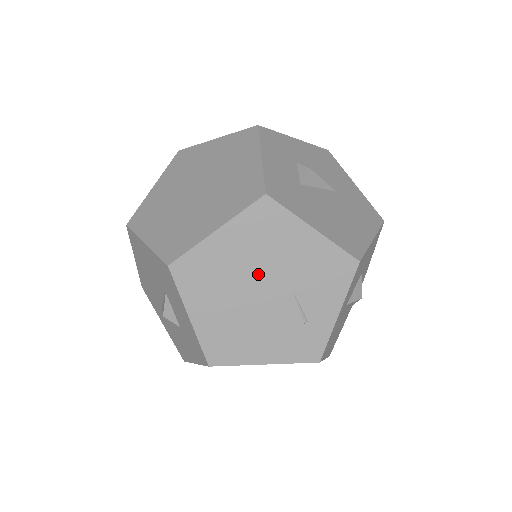
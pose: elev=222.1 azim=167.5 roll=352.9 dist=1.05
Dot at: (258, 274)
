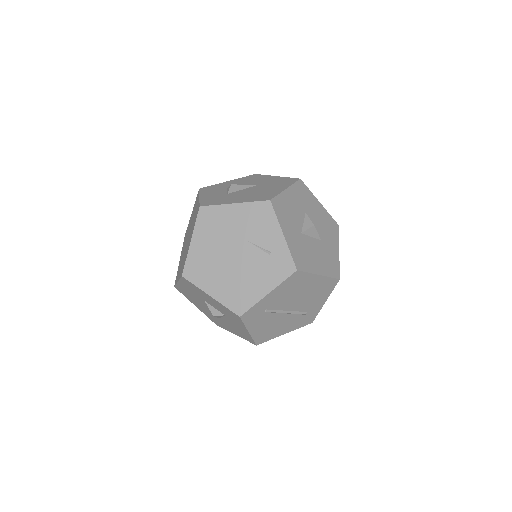
Dot at: (226, 247)
